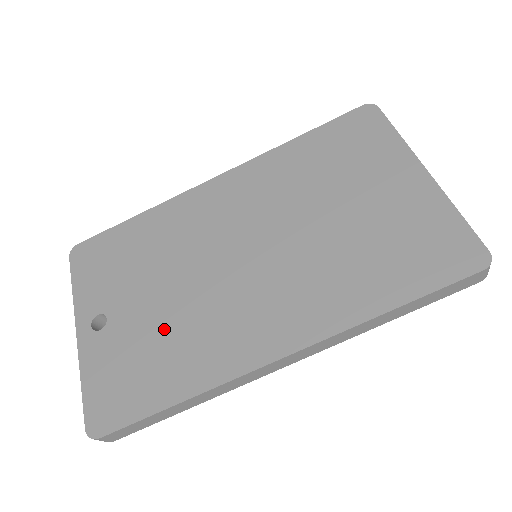
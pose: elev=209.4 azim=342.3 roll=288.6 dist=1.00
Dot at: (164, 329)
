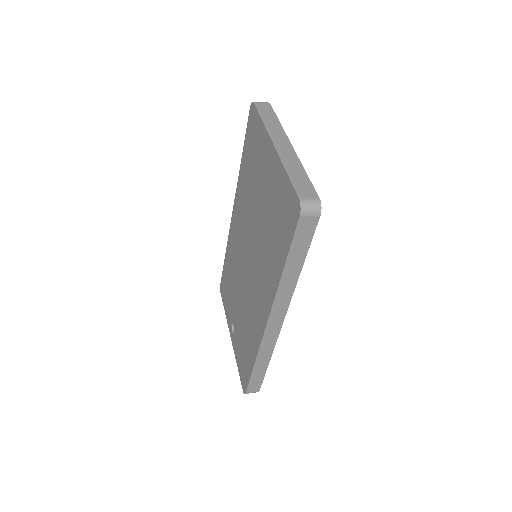
Dot at: (243, 323)
